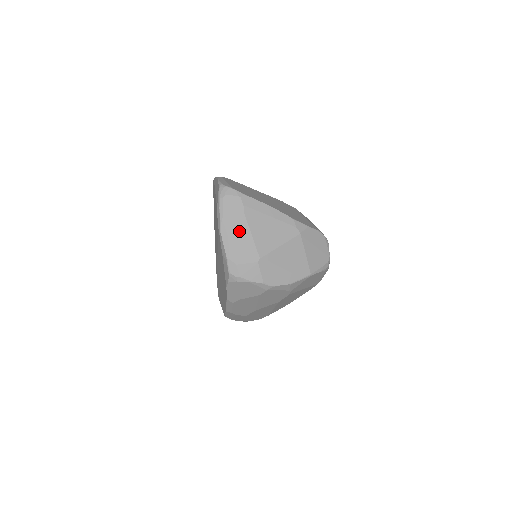
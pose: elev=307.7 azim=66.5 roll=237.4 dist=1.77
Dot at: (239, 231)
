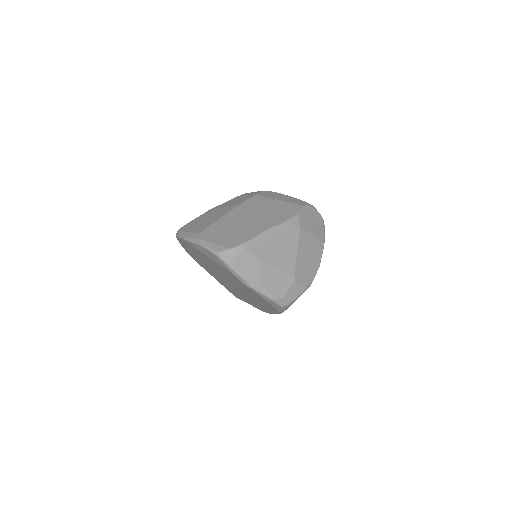
Dot at: (265, 274)
